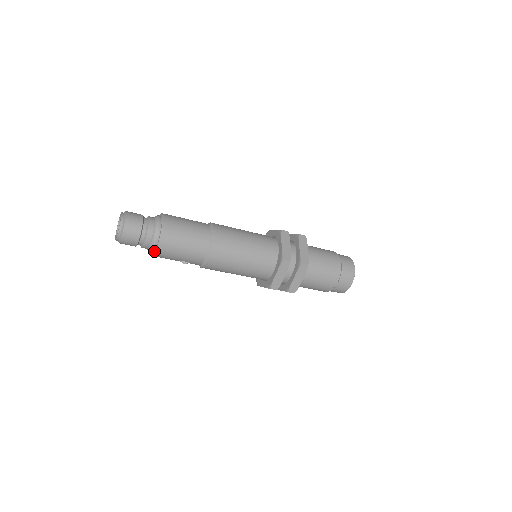
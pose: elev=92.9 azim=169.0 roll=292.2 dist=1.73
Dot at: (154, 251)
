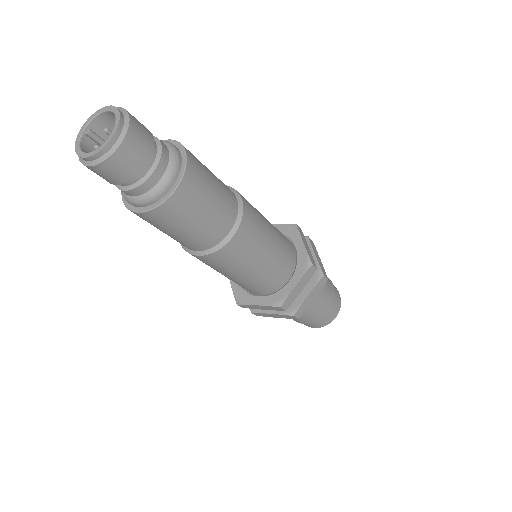
Dot at: (129, 202)
